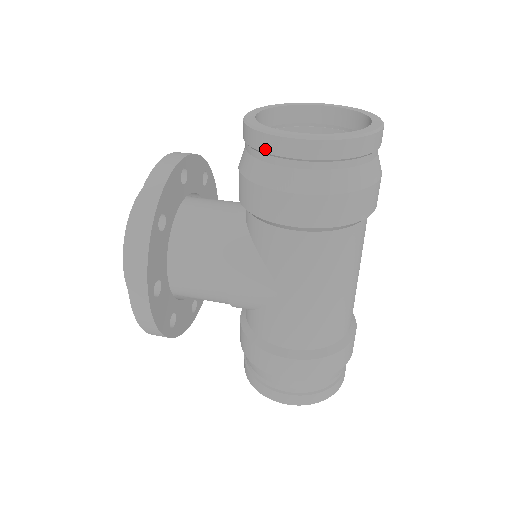
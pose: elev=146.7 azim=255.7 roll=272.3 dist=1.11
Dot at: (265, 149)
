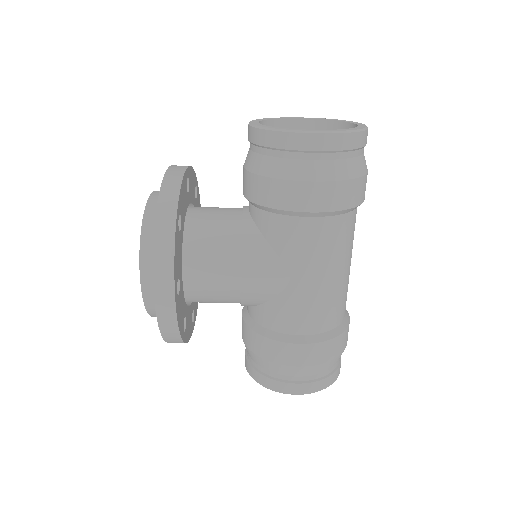
Dot at: (280, 145)
